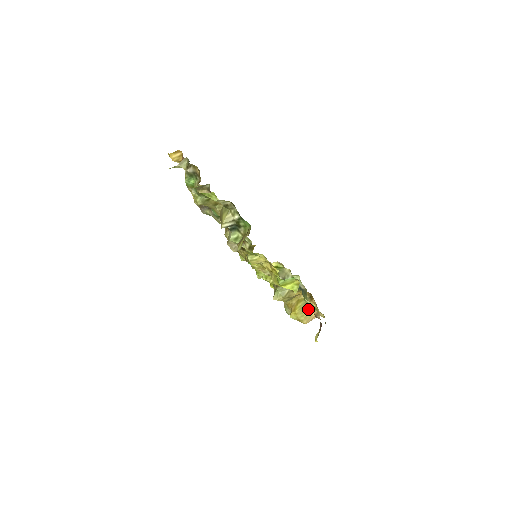
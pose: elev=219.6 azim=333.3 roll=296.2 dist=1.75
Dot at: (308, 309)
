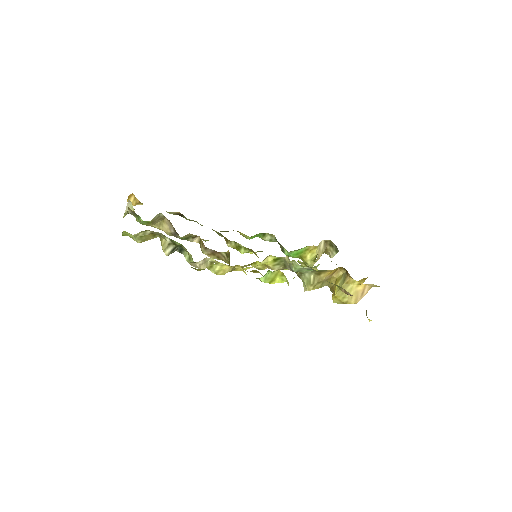
Dot at: (348, 286)
